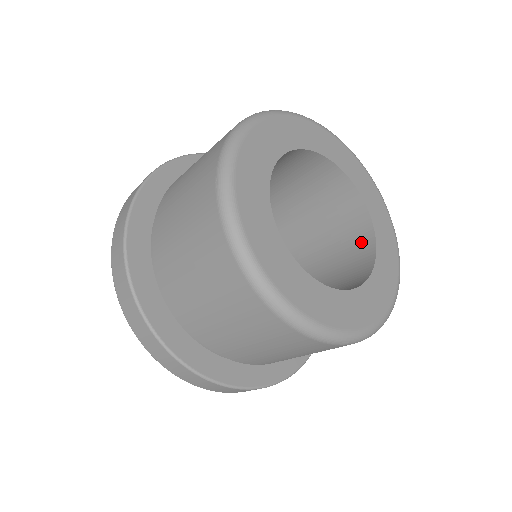
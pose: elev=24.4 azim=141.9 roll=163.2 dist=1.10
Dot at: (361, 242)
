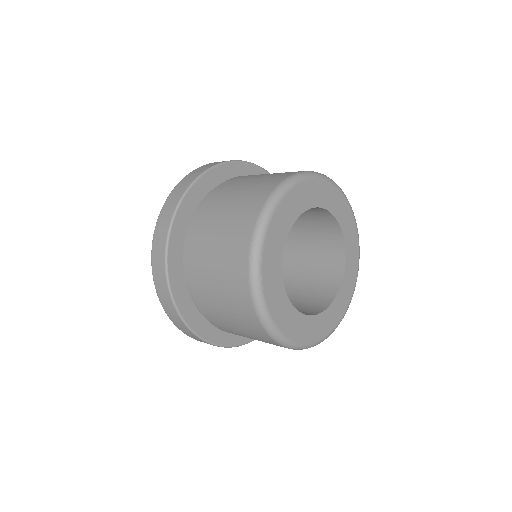
Dot at: (333, 240)
